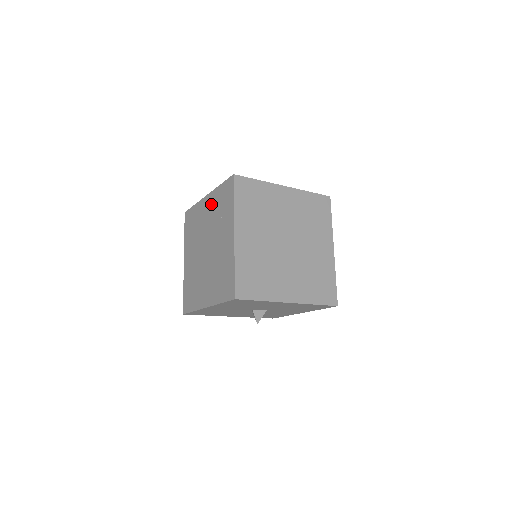
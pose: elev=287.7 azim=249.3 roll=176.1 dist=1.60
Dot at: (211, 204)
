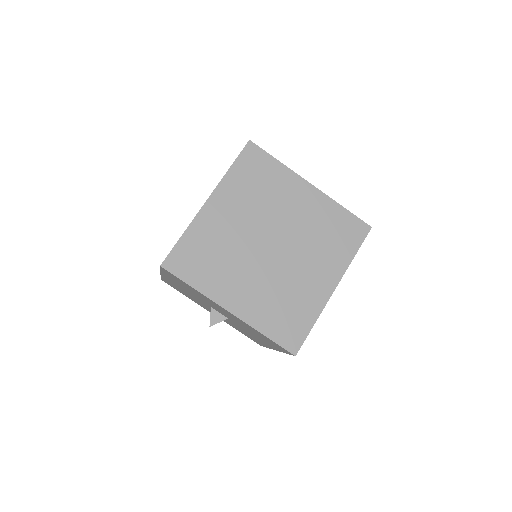
Dot at: occluded
